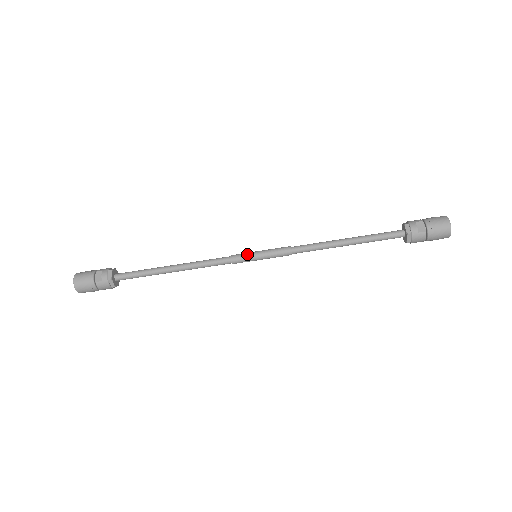
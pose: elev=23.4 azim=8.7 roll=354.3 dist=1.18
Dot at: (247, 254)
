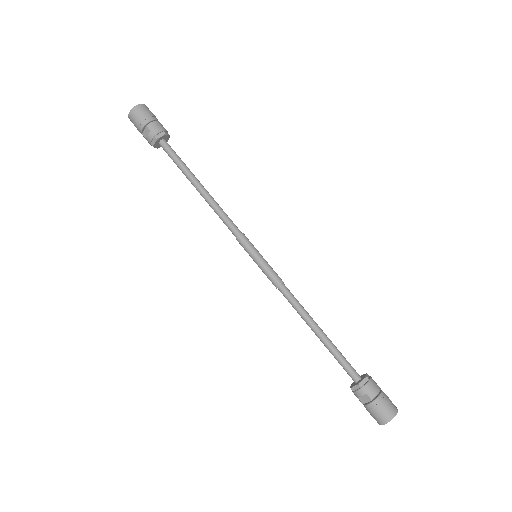
Dot at: (248, 250)
